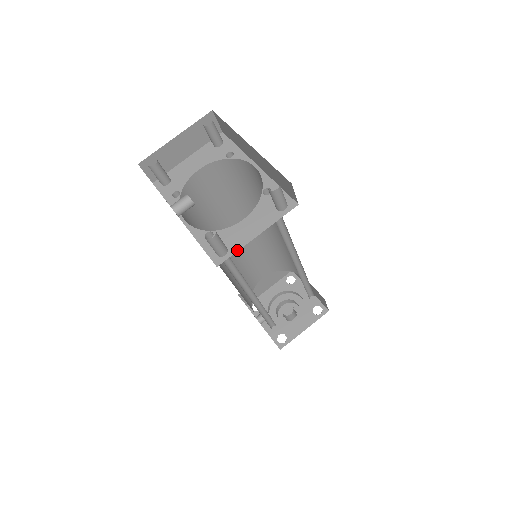
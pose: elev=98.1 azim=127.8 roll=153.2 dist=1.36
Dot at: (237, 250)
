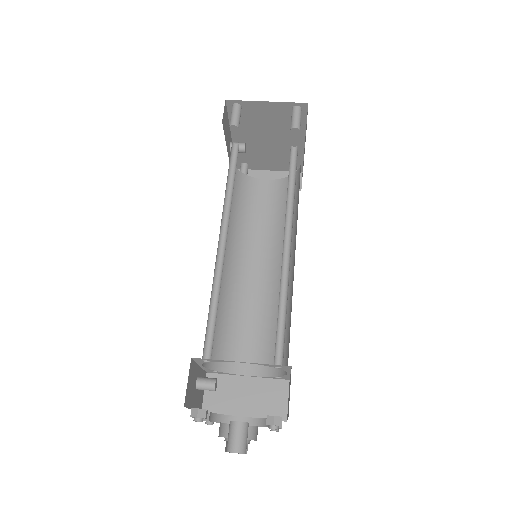
Dot at: occluded
